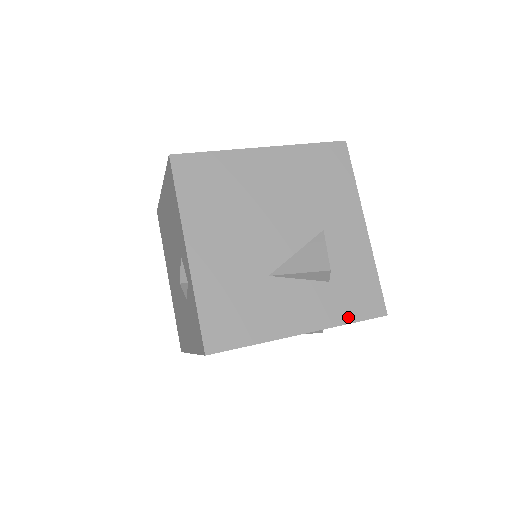
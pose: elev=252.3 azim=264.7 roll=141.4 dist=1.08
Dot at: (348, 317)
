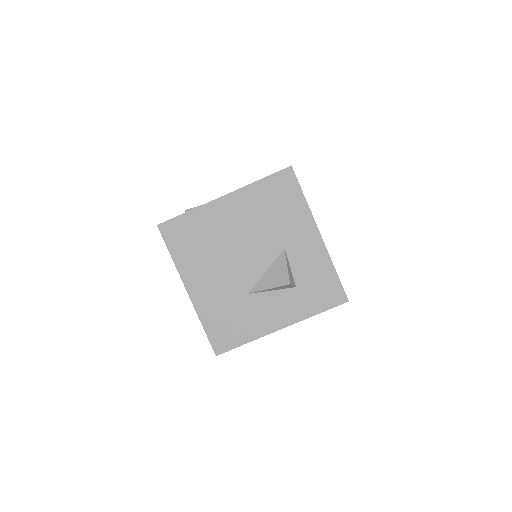
Dot at: (315, 310)
